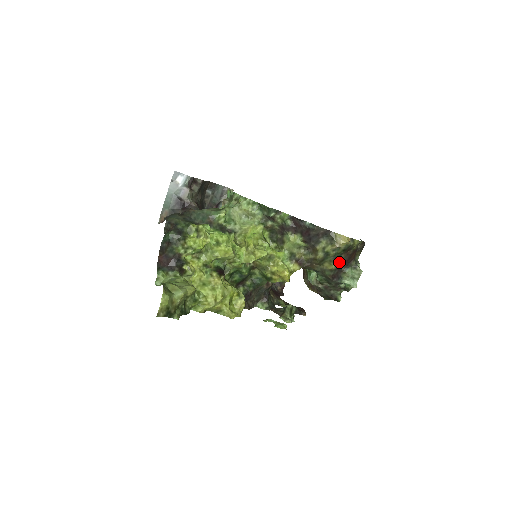
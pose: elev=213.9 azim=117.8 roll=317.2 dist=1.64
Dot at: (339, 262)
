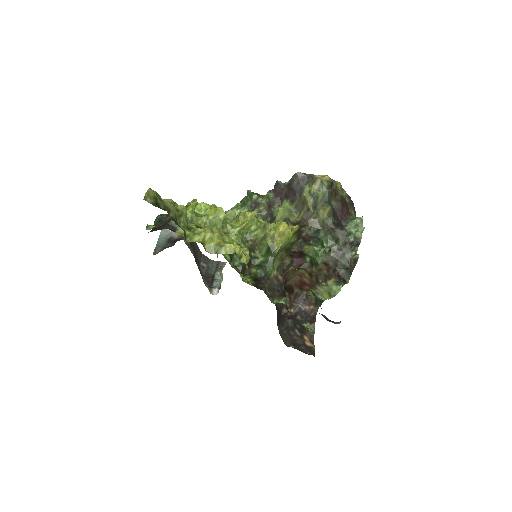
Dot at: (334, 211)
